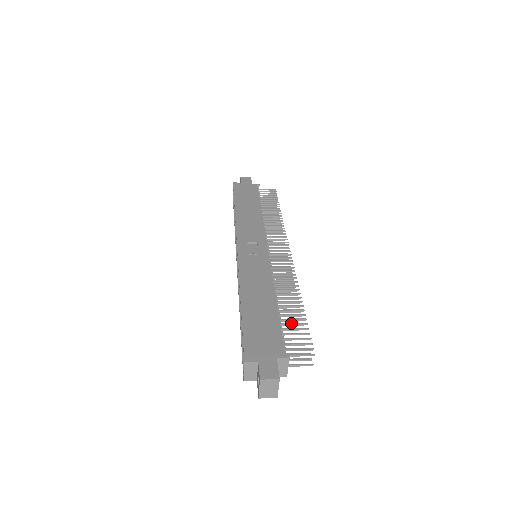
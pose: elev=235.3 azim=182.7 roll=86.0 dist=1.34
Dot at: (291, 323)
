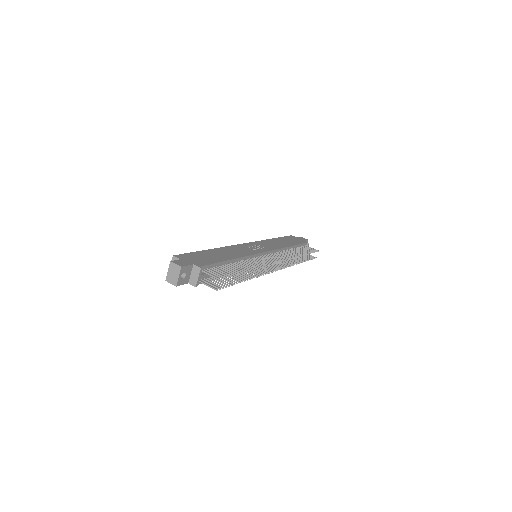
Dot at: (228, 269)
